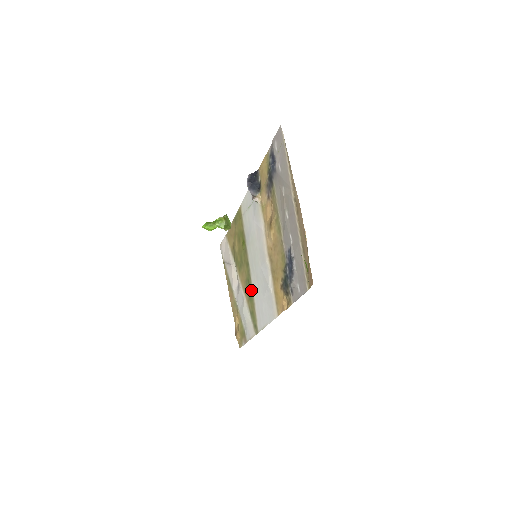
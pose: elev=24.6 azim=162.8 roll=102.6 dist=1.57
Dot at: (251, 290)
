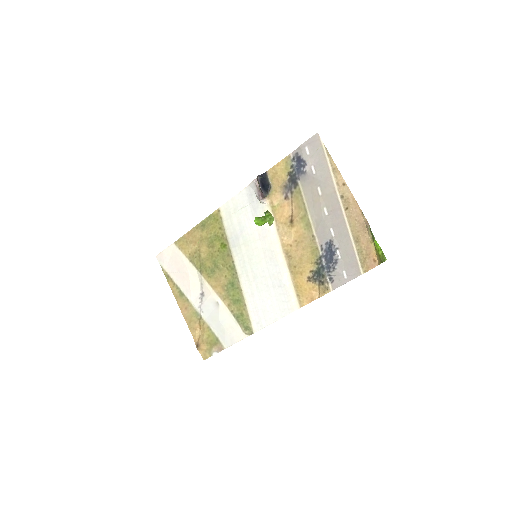
Dot at: (239, 292)
